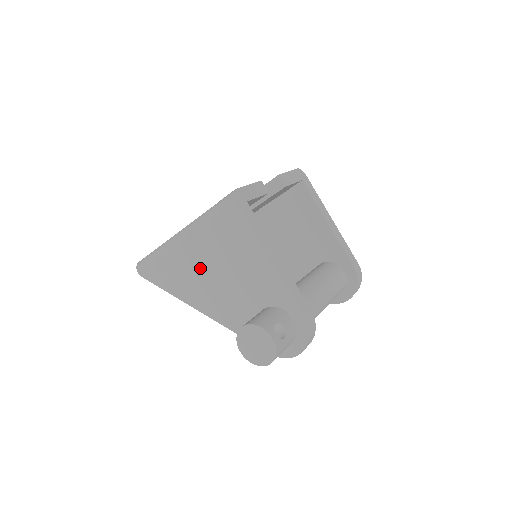
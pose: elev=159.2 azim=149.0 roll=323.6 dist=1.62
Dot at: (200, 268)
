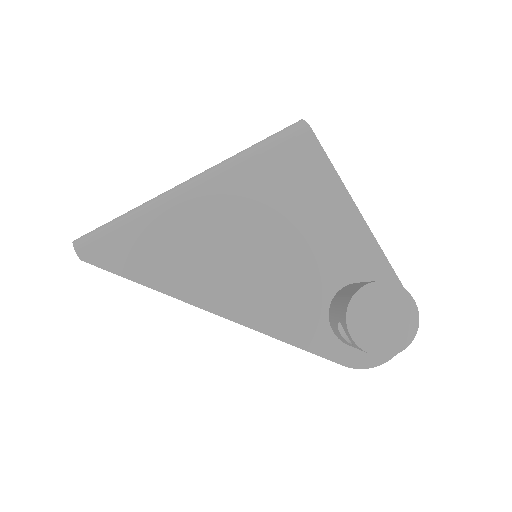
Dot at: (228, 233)
